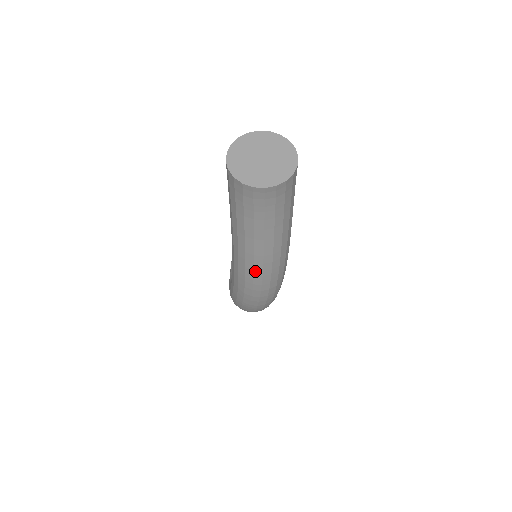
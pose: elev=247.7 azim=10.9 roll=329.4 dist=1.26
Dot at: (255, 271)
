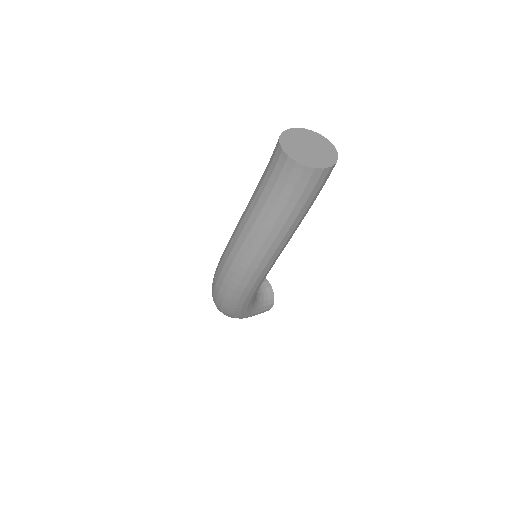
Dot at: (238, 240)
